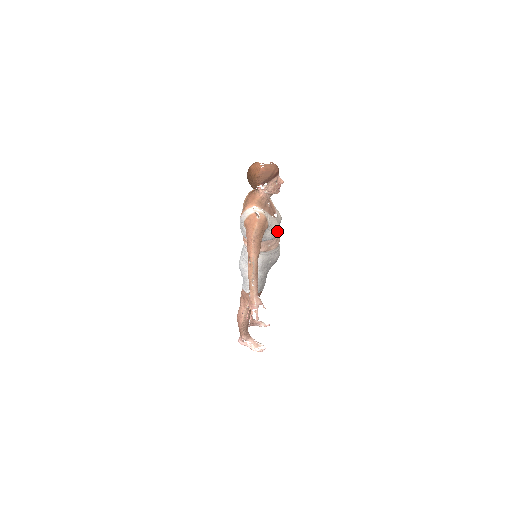
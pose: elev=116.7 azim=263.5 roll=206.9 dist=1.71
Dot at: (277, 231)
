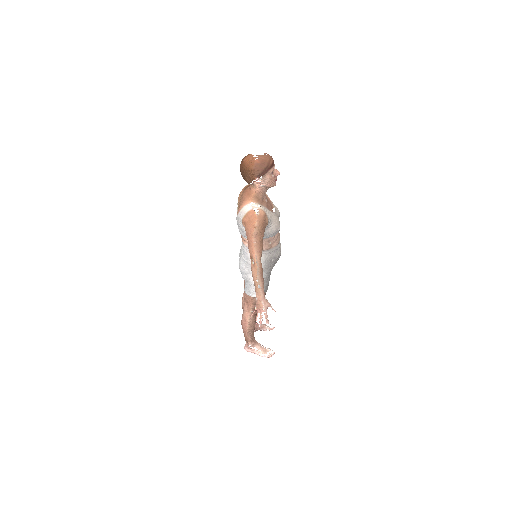
Dot at: (278, 226)
